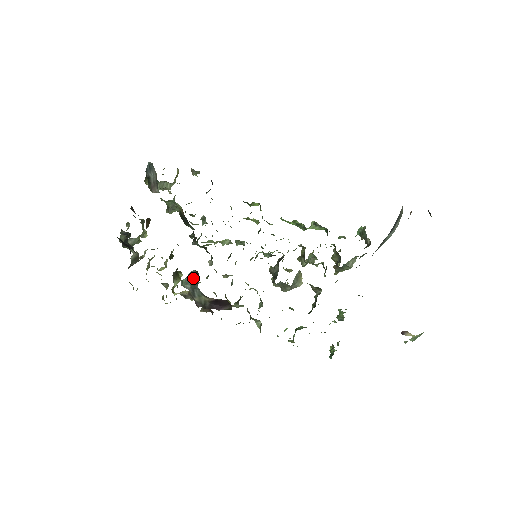
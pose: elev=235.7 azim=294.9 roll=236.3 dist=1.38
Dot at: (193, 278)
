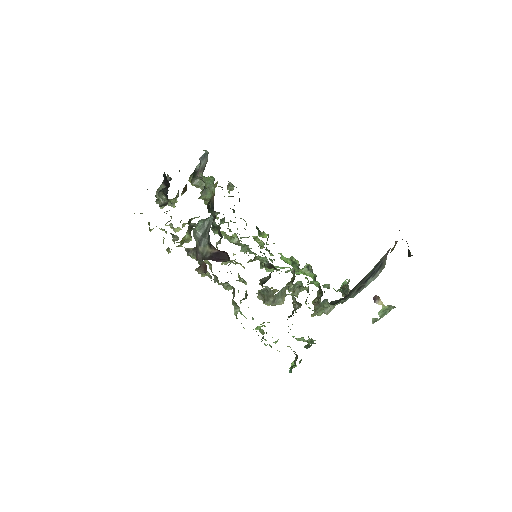
Dot at: (208, 226)
